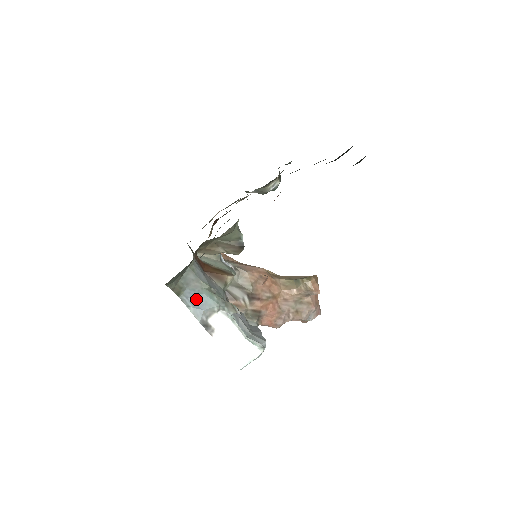
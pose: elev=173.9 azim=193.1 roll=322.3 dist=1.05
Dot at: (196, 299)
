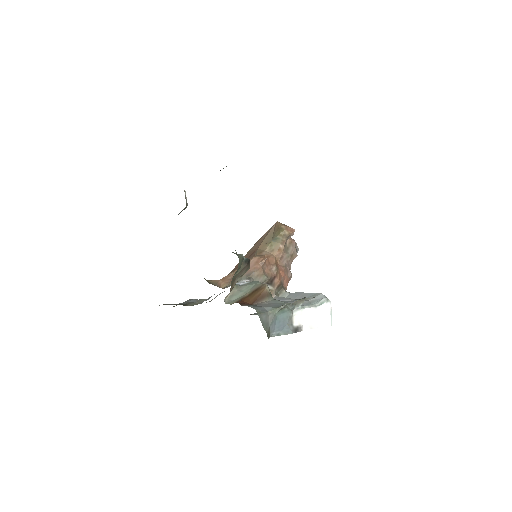
Dot at: (278, 325)
